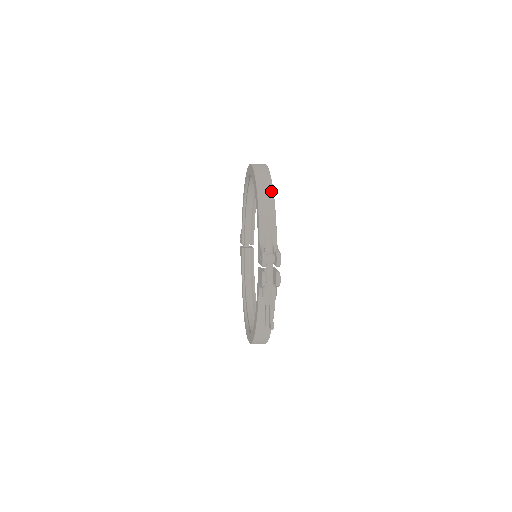
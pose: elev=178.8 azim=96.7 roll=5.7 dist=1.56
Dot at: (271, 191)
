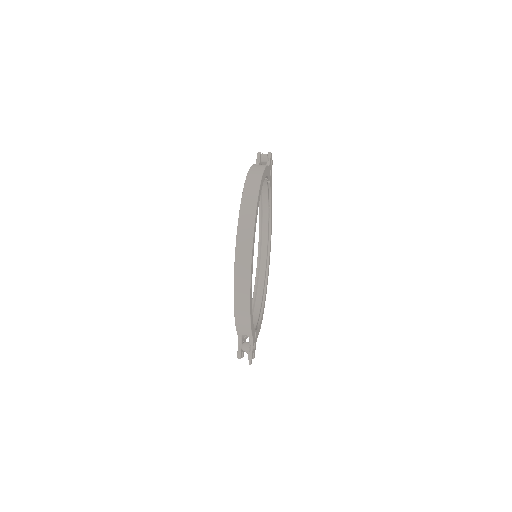
Dot at: (247, 312)
